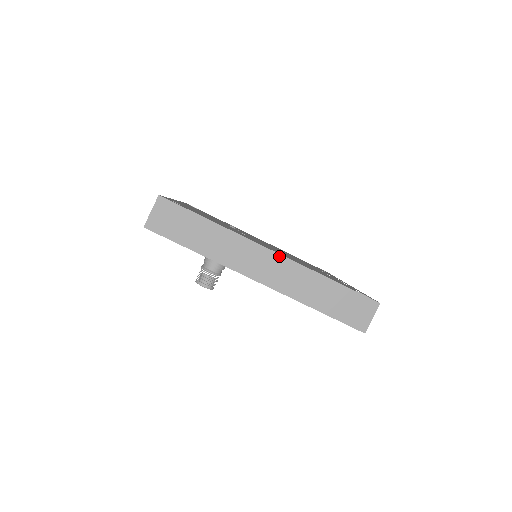
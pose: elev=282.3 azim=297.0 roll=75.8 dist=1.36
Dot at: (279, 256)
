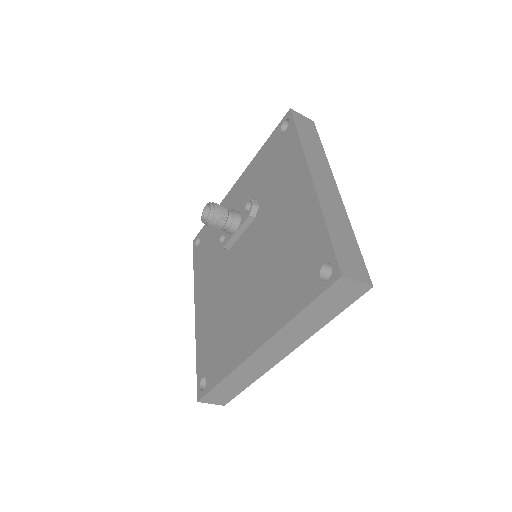
Dot at: (339, 194)
